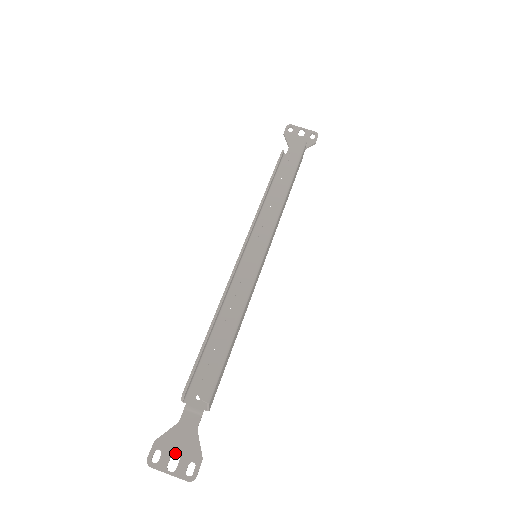
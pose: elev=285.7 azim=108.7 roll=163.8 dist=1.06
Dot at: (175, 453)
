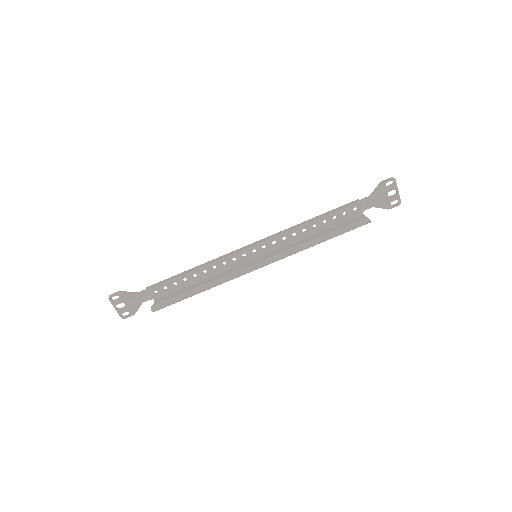
Dot at: (124, 303)
